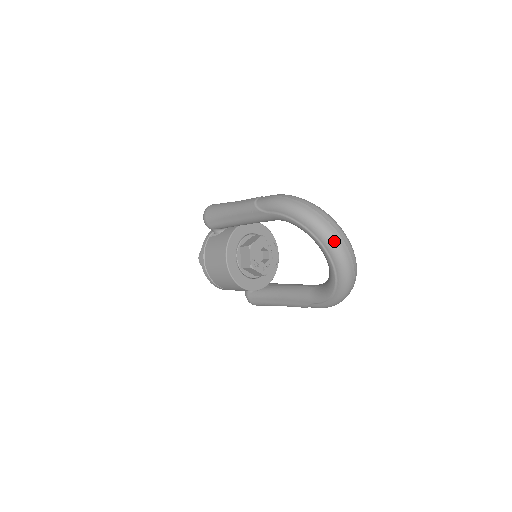
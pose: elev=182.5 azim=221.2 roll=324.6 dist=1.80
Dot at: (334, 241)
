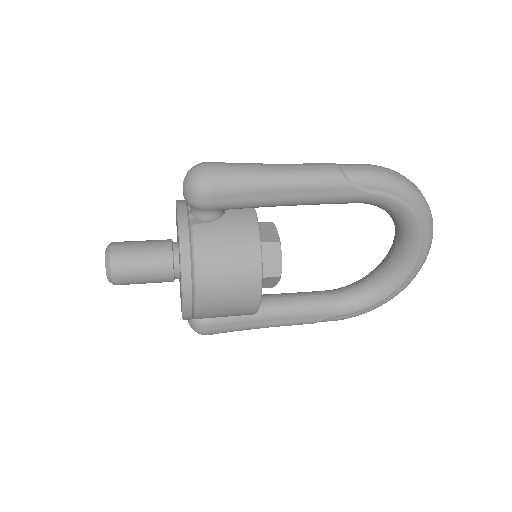
Dot at: occluded
